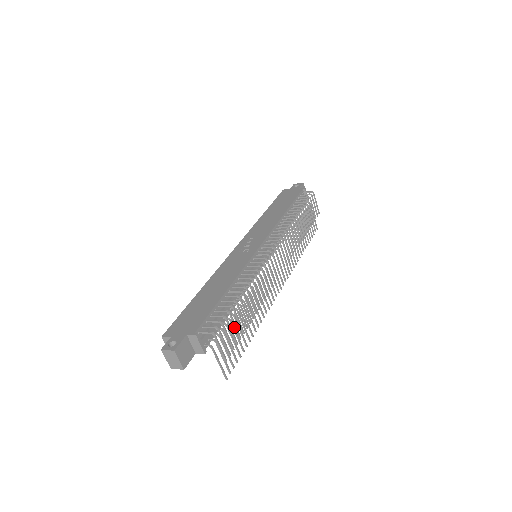
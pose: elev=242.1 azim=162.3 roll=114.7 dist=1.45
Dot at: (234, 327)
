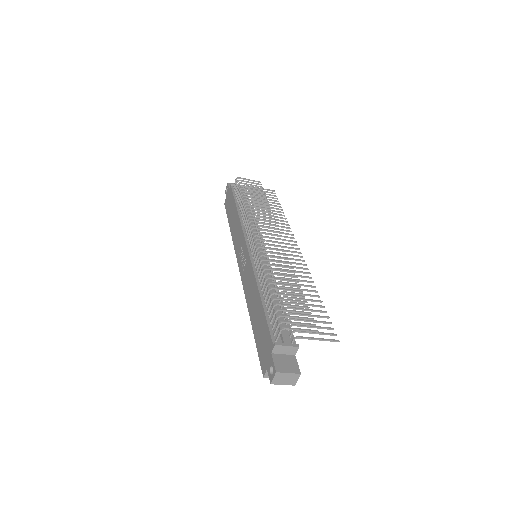
Dot at: (296, 308)
